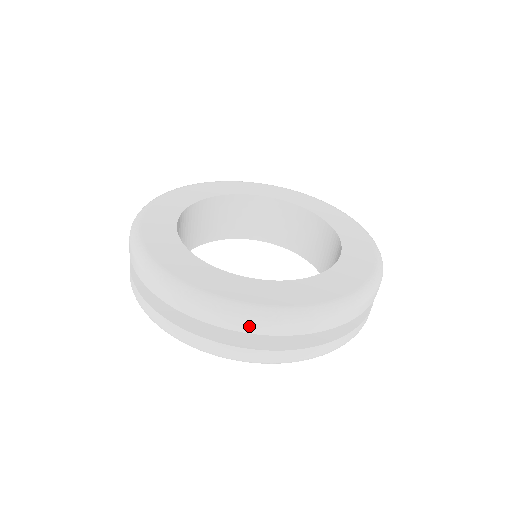
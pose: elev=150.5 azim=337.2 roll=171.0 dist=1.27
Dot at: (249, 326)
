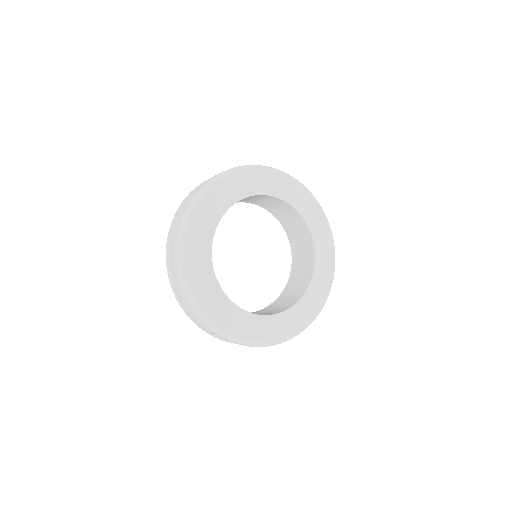
Dot at: occluded
